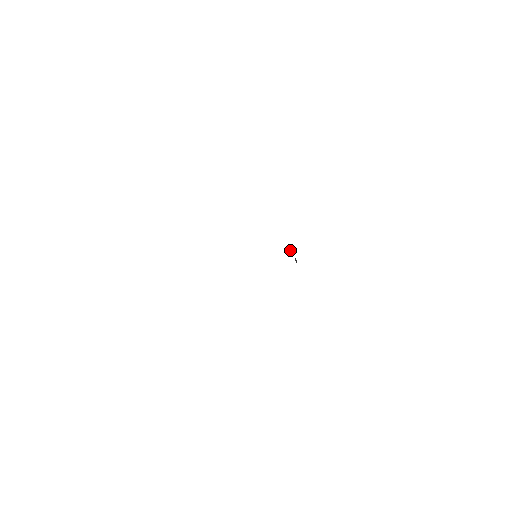
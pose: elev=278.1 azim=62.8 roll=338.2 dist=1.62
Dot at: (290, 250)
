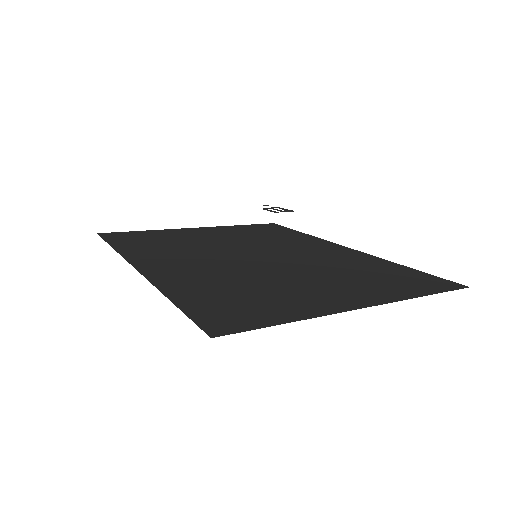
Dot at: occluded
